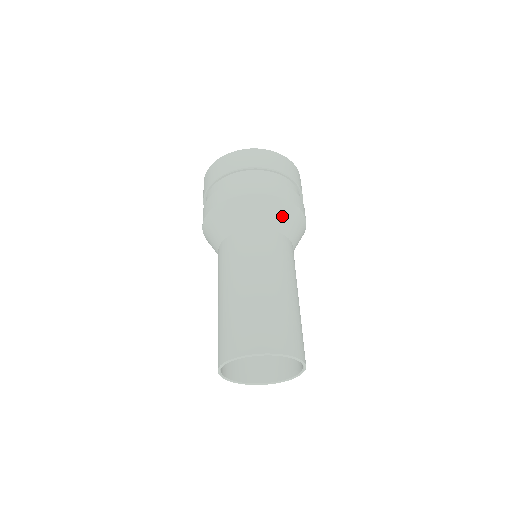
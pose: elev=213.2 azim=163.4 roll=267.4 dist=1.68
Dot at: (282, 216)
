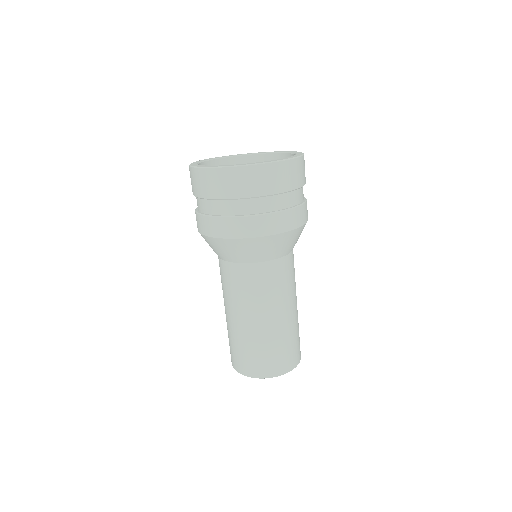
Dot at: occluded
